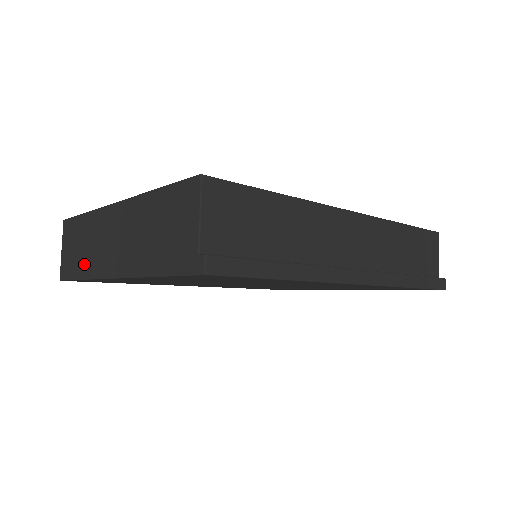
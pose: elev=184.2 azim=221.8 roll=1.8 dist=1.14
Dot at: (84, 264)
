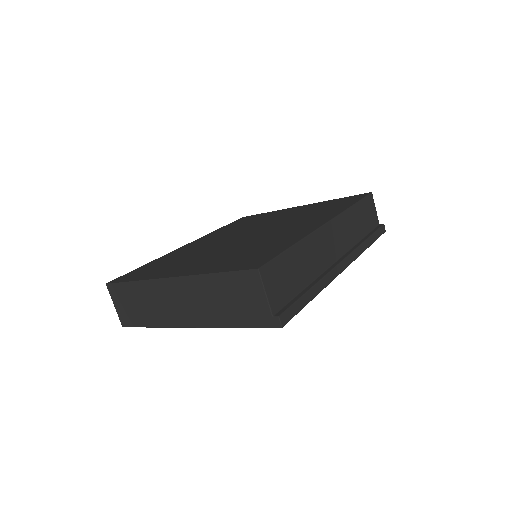
Dot at: (151, 317)
